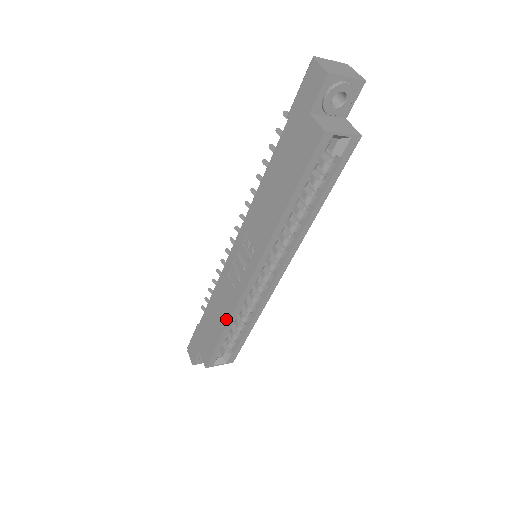
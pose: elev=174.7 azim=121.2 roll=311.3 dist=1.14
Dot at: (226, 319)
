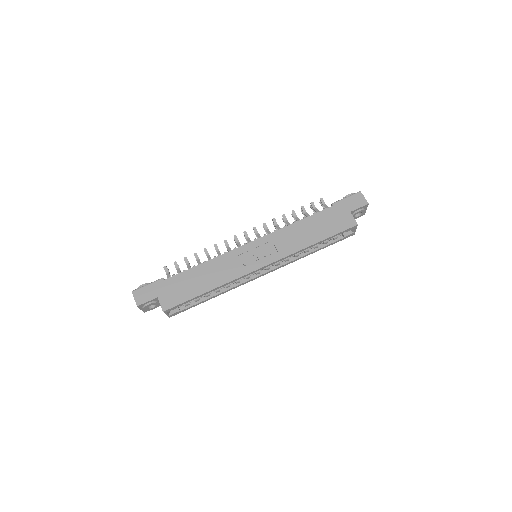
Dot at: (218, 284)
